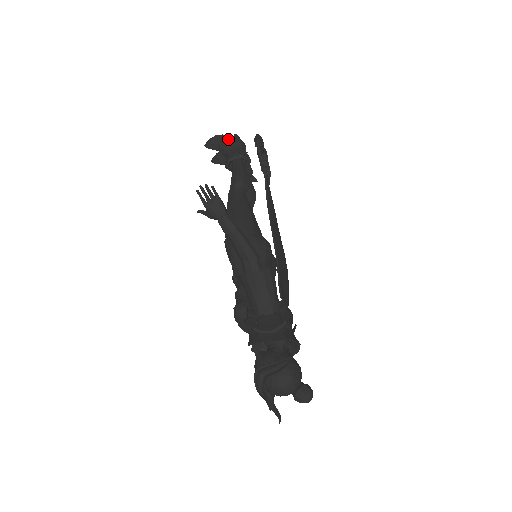
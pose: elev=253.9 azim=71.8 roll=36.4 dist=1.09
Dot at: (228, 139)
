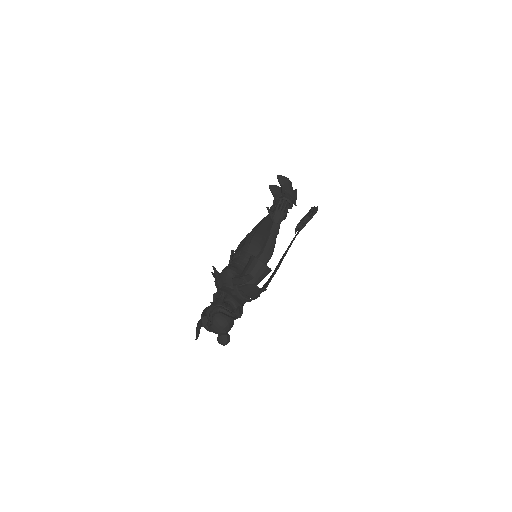
Dot at: occluded
